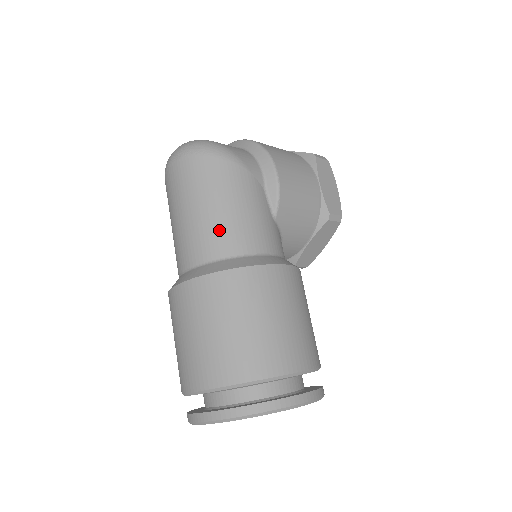
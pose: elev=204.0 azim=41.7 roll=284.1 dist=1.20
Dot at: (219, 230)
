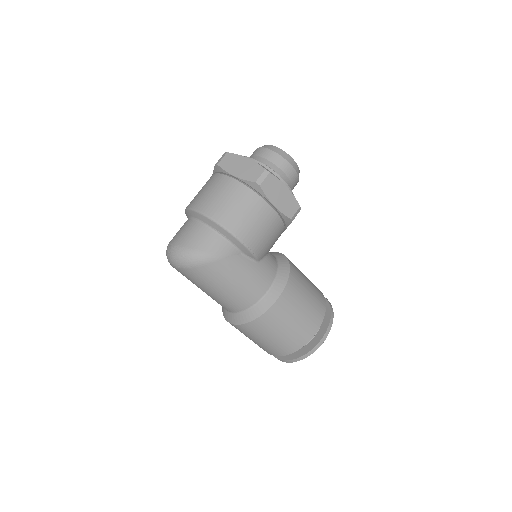
Dot at: (233, 299)
